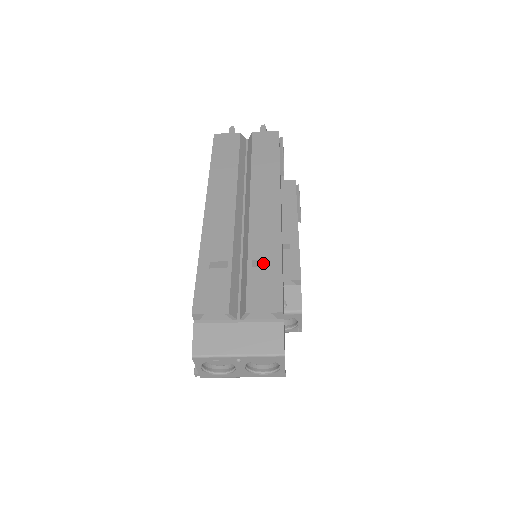
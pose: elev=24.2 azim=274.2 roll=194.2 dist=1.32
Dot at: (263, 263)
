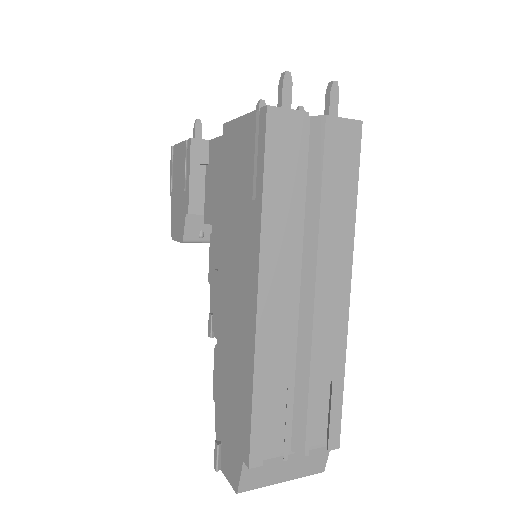
Dot at: (321, 379)
